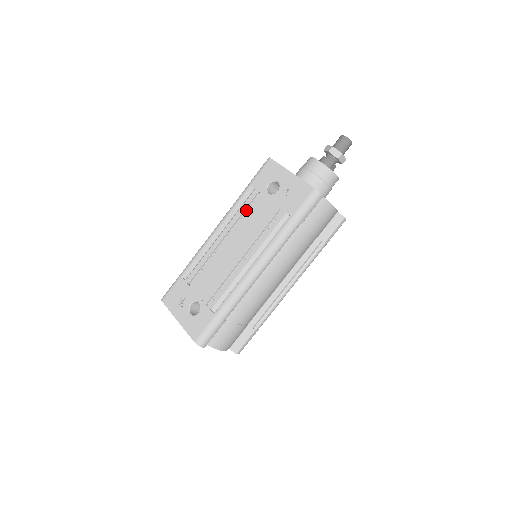
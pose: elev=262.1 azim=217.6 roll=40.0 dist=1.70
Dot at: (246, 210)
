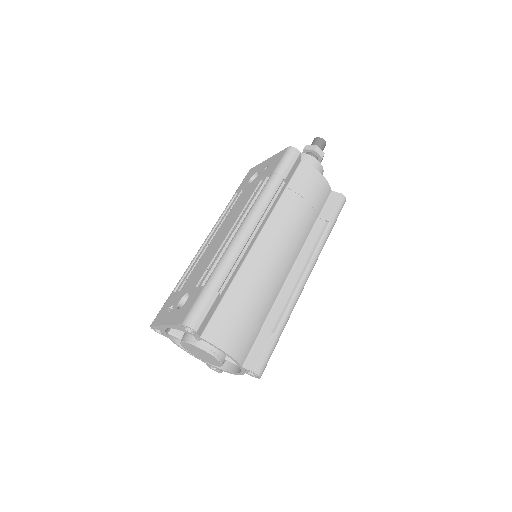
Dot at: occluded
